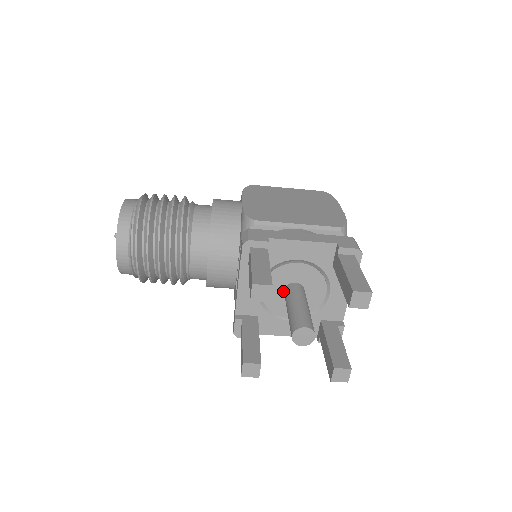
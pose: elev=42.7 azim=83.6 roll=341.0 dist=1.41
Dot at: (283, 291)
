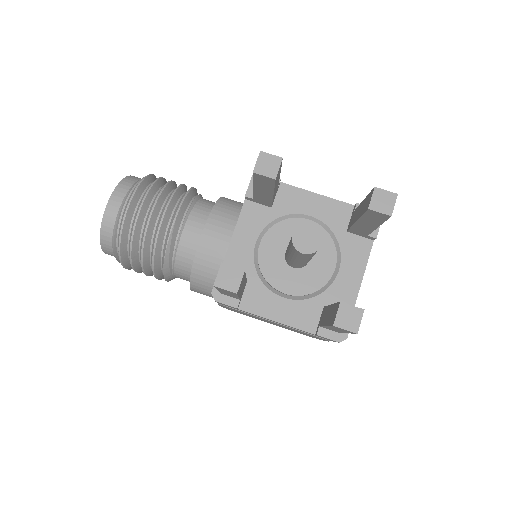
Dot at: (284, 253)
